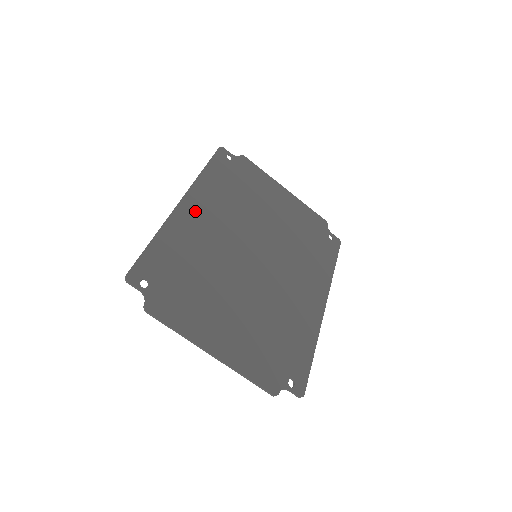
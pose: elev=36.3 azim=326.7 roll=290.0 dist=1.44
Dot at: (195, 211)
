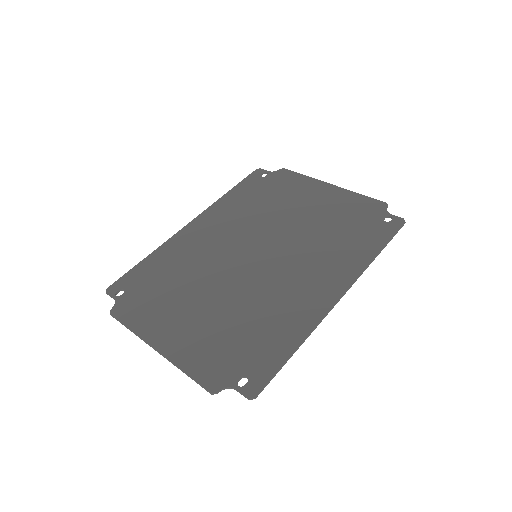
Dot at: (200, 229)
